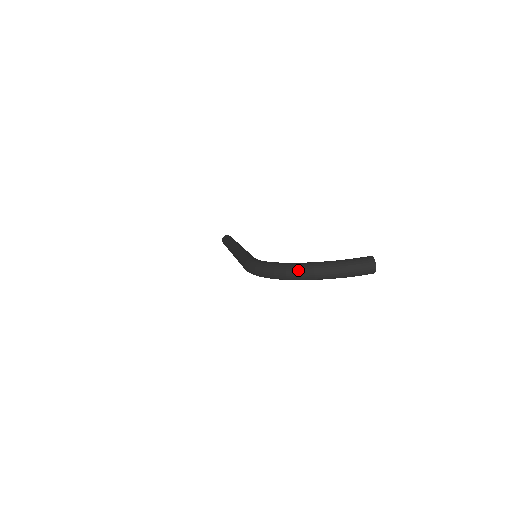
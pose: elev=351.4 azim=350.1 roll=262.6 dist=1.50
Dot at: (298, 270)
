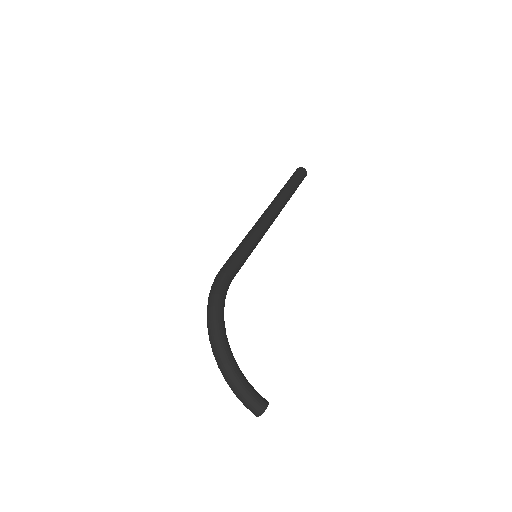
Dot at: (216, 349)
